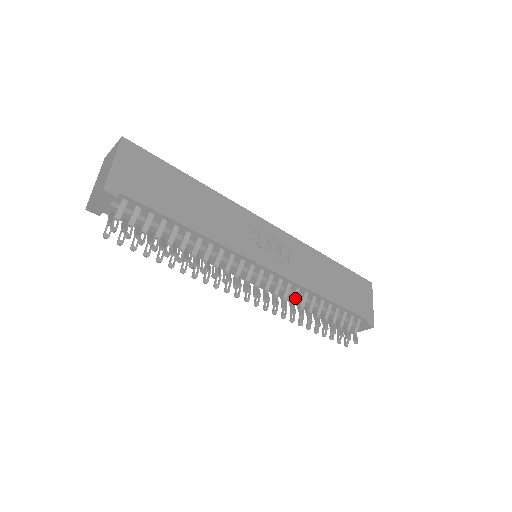
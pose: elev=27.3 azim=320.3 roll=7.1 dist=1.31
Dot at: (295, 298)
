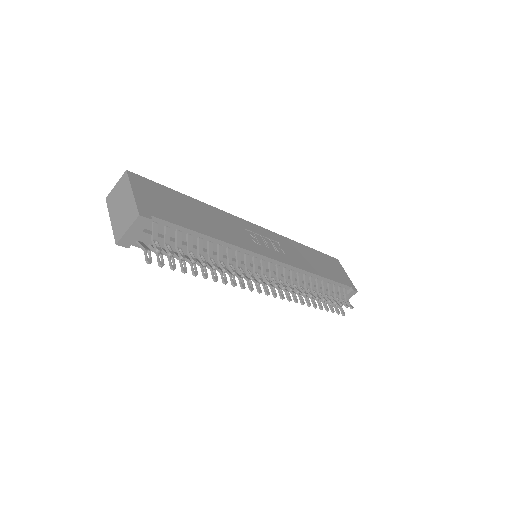
Dot at: (300, 281)
